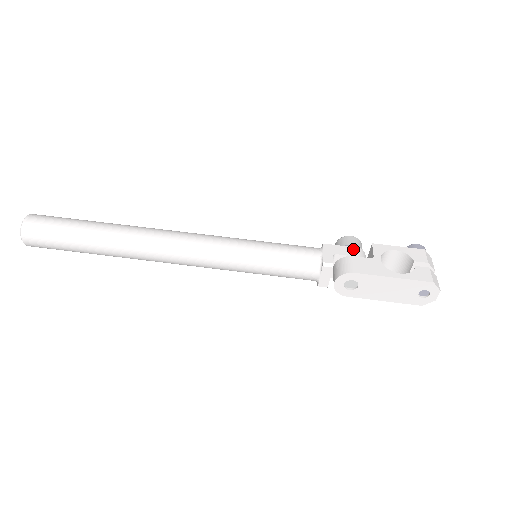
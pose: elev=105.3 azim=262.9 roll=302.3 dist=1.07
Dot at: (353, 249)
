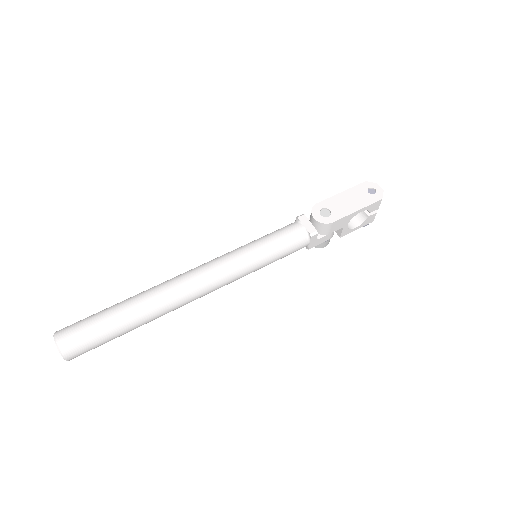
Dot at: occluded
